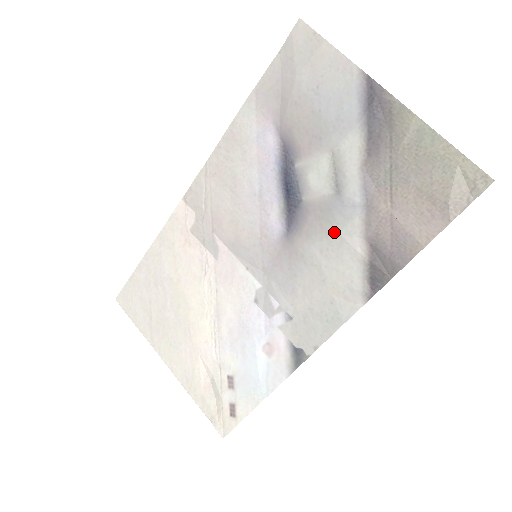
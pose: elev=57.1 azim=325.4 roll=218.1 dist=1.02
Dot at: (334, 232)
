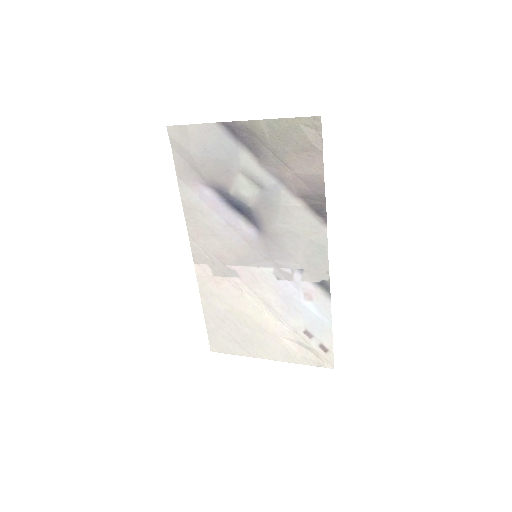
Dot at: (279, 208)
